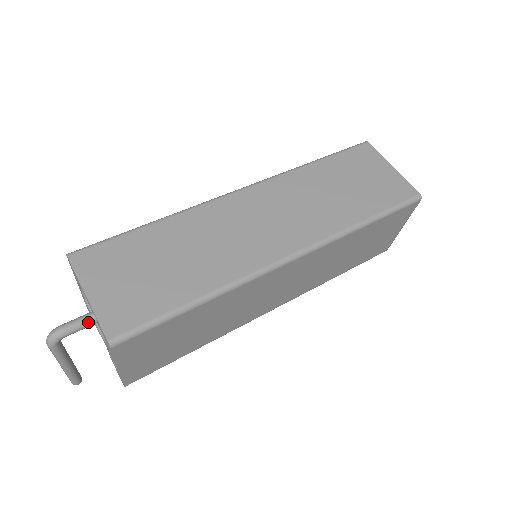
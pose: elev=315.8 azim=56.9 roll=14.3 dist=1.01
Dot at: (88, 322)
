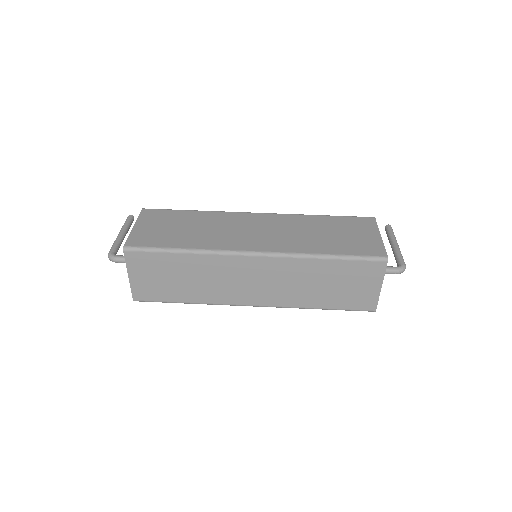
Dot at: occluded
